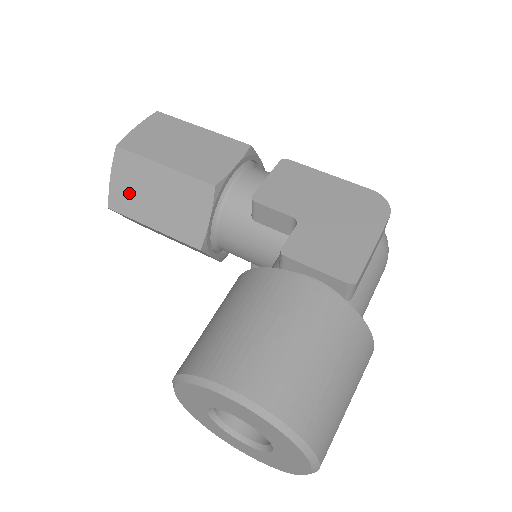
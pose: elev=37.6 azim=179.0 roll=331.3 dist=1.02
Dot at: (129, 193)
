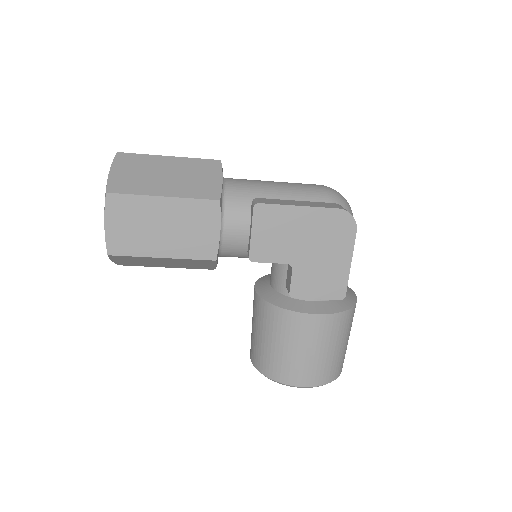
Dot at: (135, 263)
